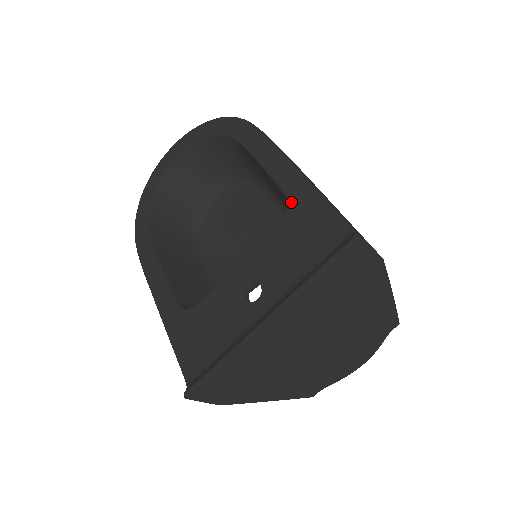
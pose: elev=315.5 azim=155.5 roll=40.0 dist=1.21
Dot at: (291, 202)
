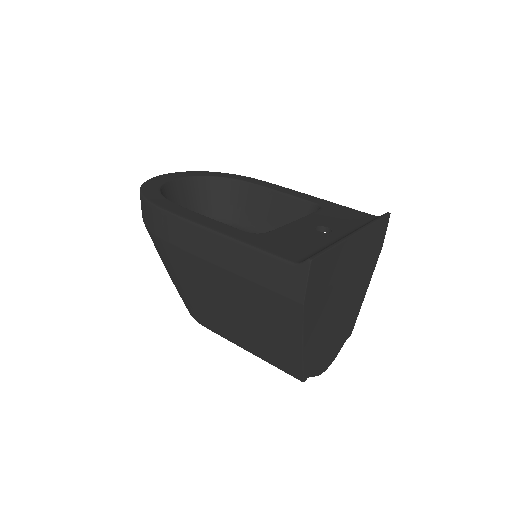
Dot at: (322, 204)
